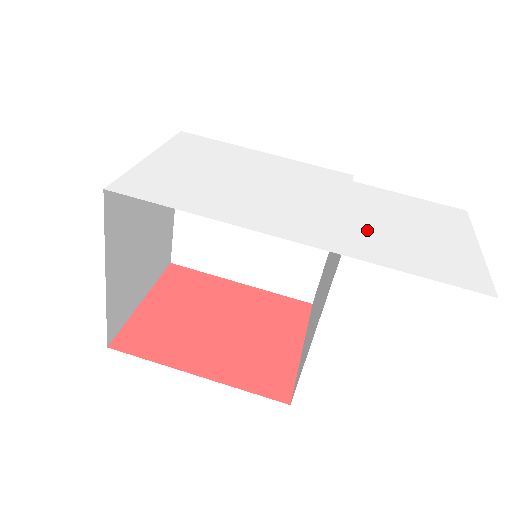
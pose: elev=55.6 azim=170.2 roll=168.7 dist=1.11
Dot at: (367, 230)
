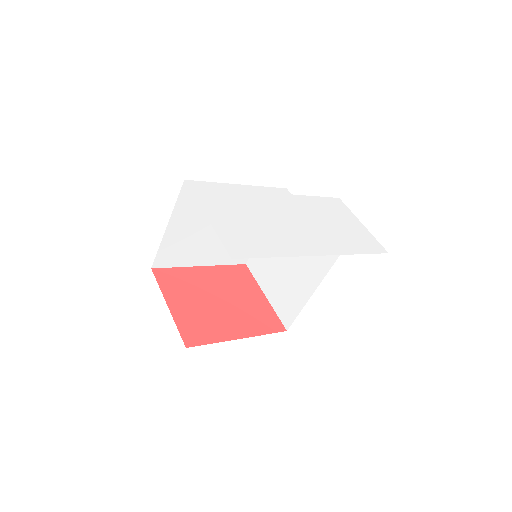
Dot at: (331, 233)
